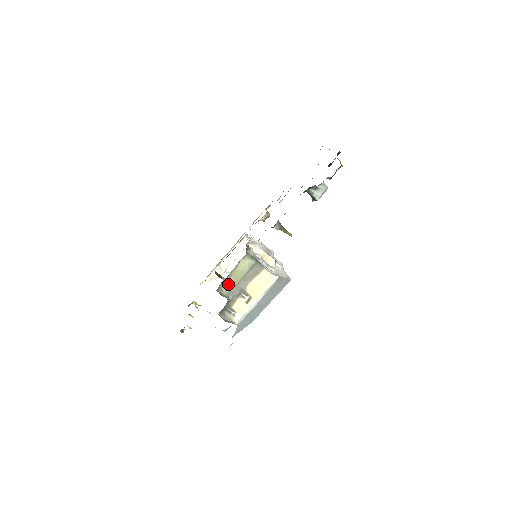
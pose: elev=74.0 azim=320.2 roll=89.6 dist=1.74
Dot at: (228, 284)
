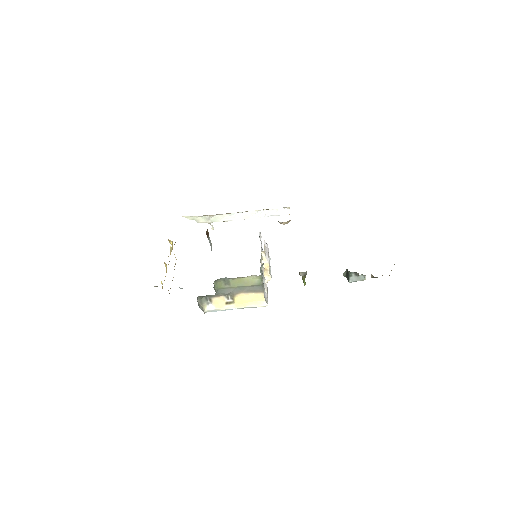
Dot at: (226, 282)
